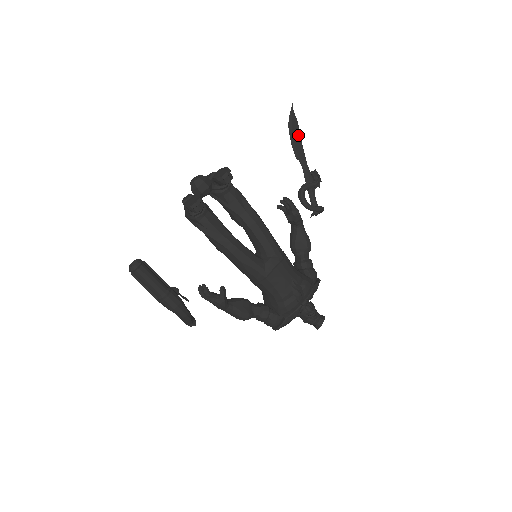
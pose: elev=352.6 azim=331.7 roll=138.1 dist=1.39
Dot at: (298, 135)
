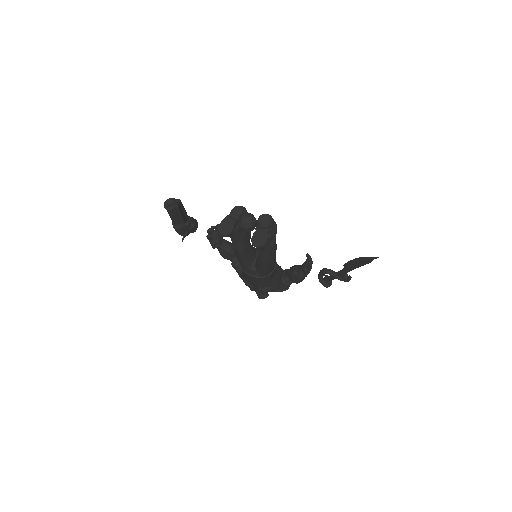
Dot at: (360, 265)
